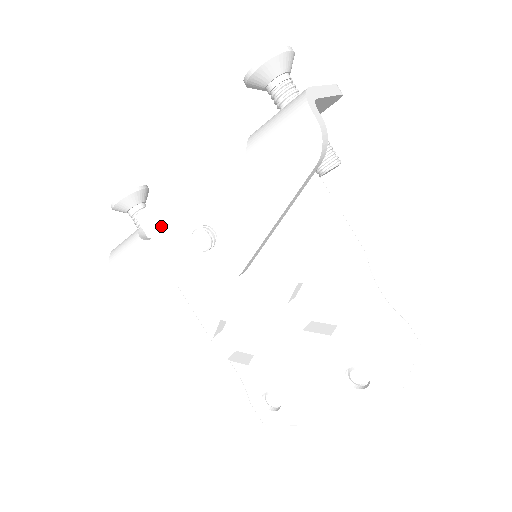
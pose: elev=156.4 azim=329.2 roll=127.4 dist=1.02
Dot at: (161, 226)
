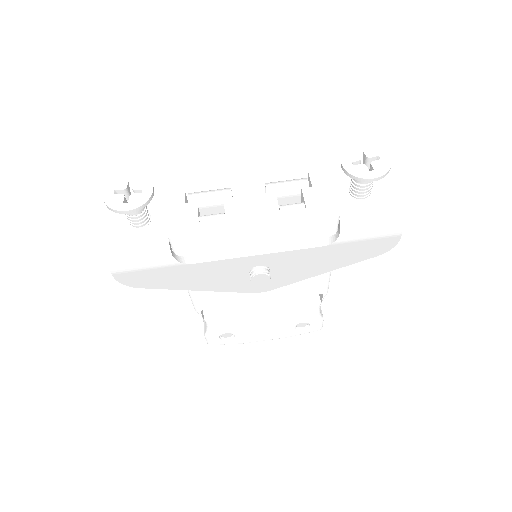
Dot at: (202, 251)
